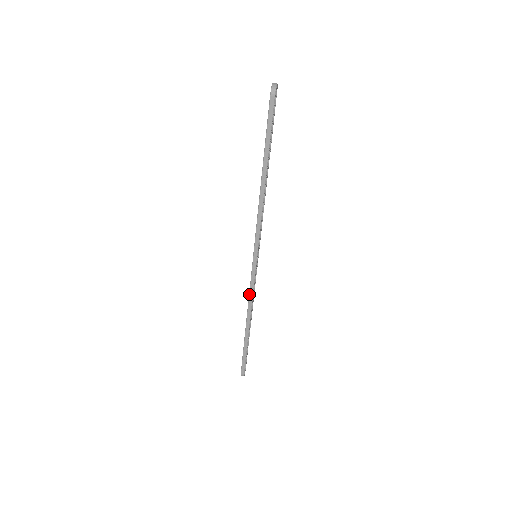
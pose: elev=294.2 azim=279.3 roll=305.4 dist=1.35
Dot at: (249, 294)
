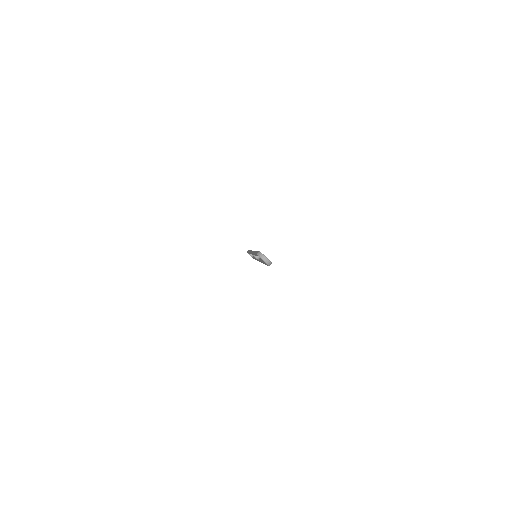
Dot at: occluded
